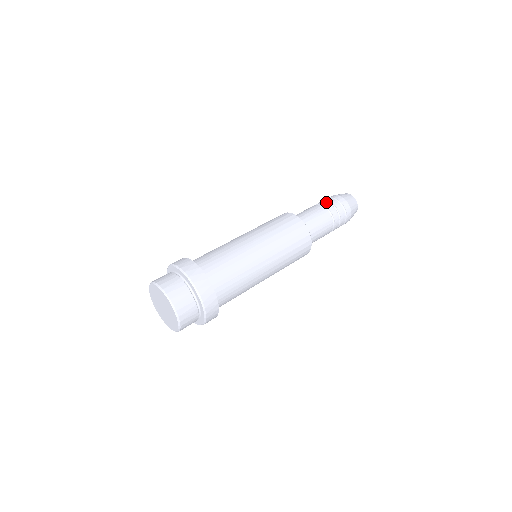
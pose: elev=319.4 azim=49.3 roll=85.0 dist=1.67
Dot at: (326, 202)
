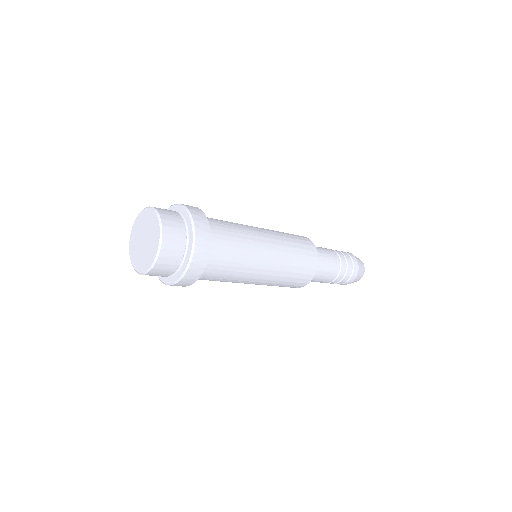
Dot at: occluded
